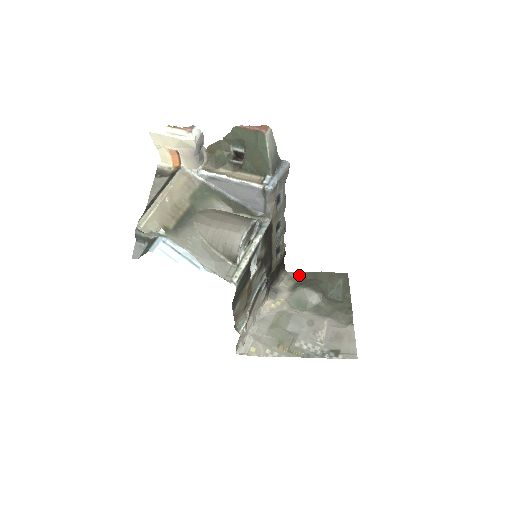
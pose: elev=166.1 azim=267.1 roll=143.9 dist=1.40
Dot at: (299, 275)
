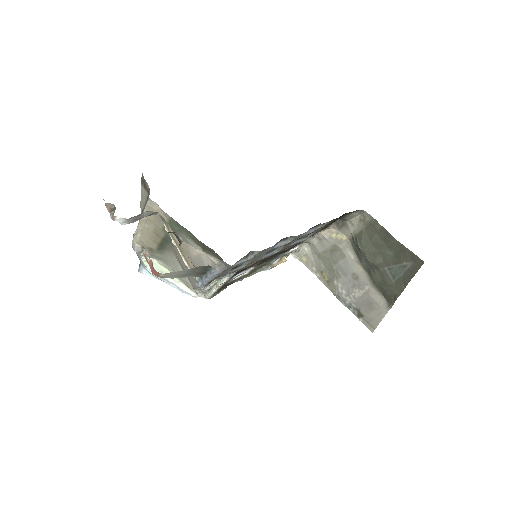
Dot at: (373, 223)
